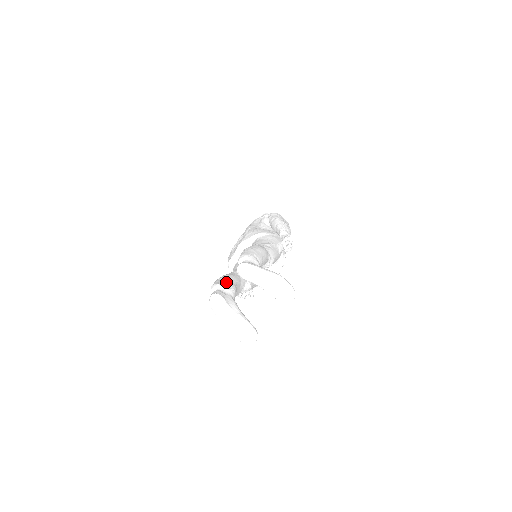
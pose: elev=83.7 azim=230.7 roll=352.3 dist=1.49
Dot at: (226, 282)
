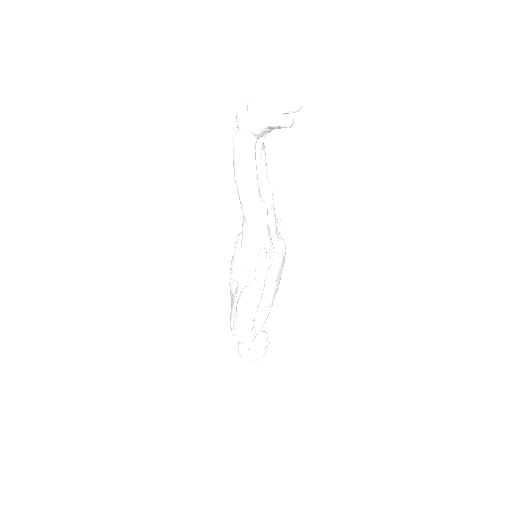
Dot at: occluded
